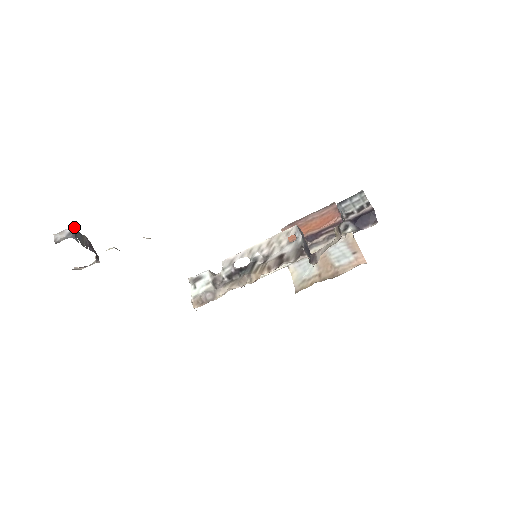
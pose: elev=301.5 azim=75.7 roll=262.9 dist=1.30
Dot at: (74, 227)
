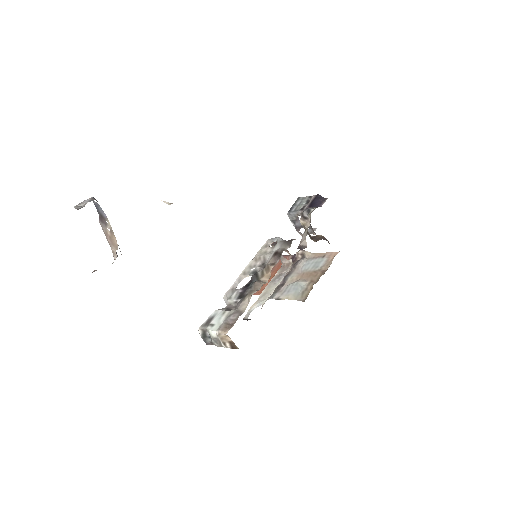
Dot at: (92, 197)
